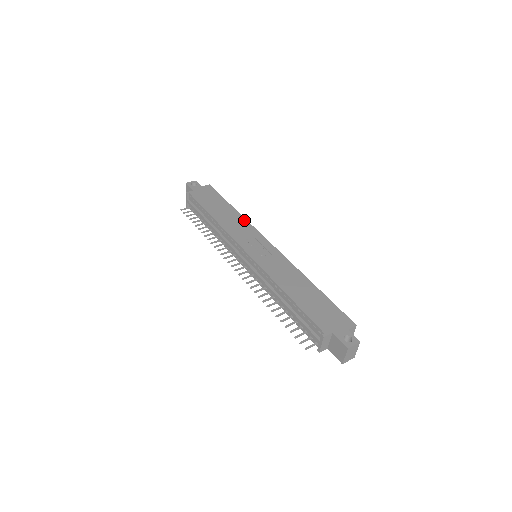
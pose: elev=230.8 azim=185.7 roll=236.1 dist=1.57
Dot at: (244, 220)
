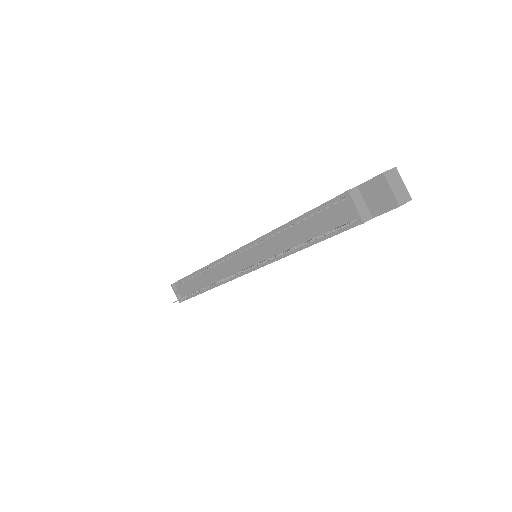
Dot at: occluded
